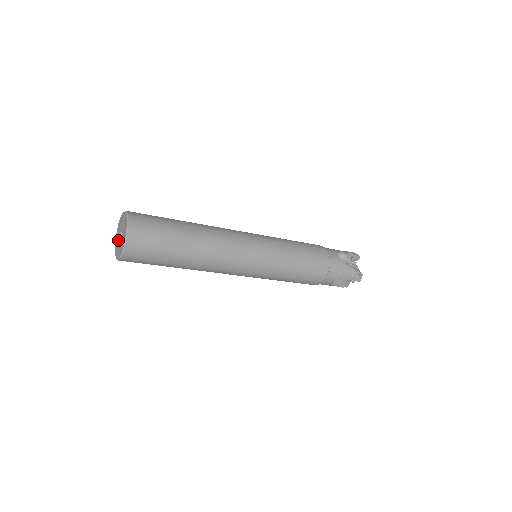
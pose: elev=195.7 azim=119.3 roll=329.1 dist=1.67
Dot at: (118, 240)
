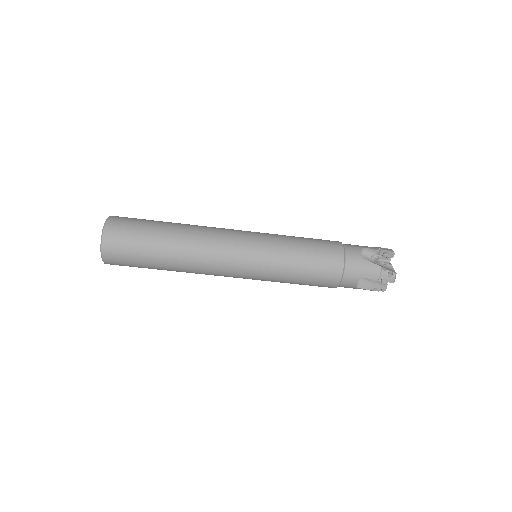
Dot at: occluded
